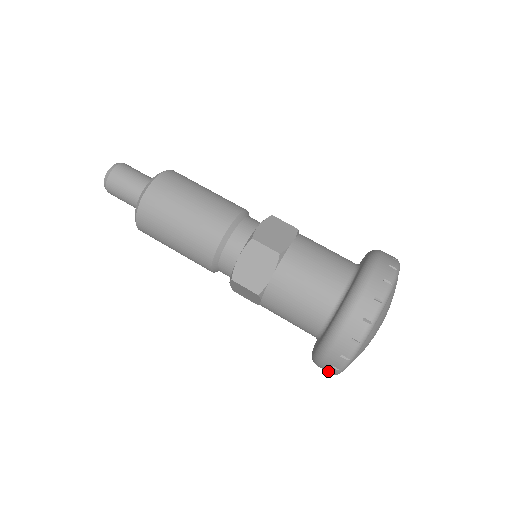
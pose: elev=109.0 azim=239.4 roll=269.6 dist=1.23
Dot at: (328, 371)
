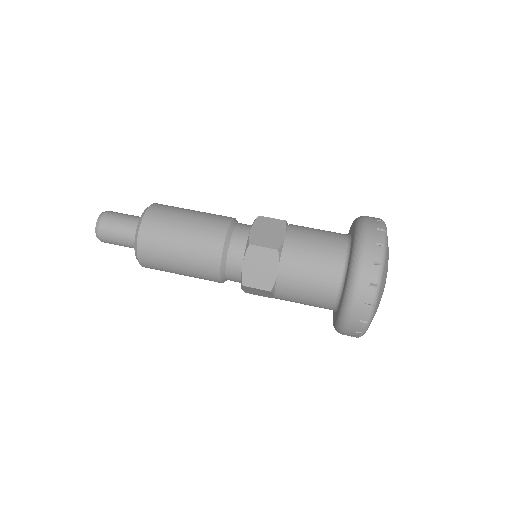
Dot at: (353, 336)
